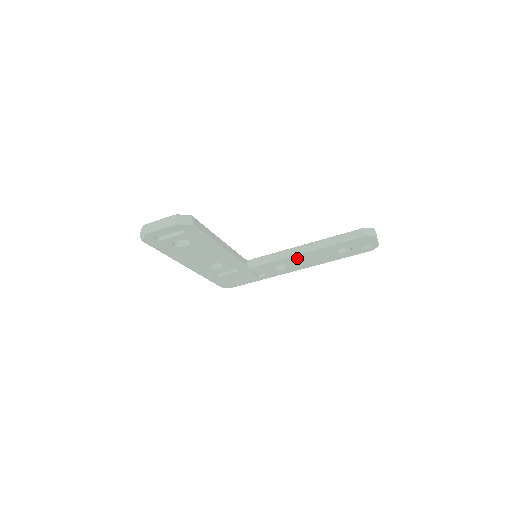
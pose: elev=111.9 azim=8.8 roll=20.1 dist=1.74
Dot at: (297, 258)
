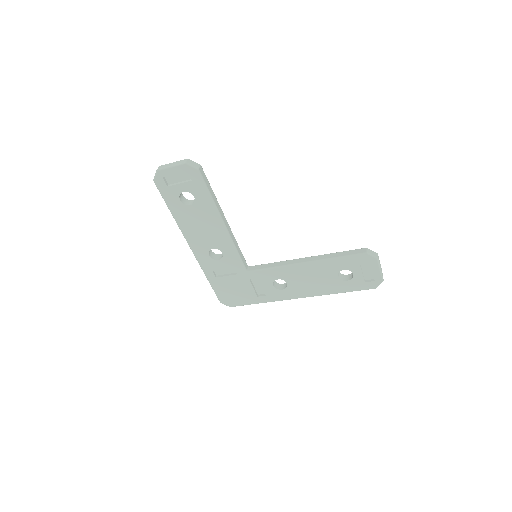
Dot at: (296, 272)
